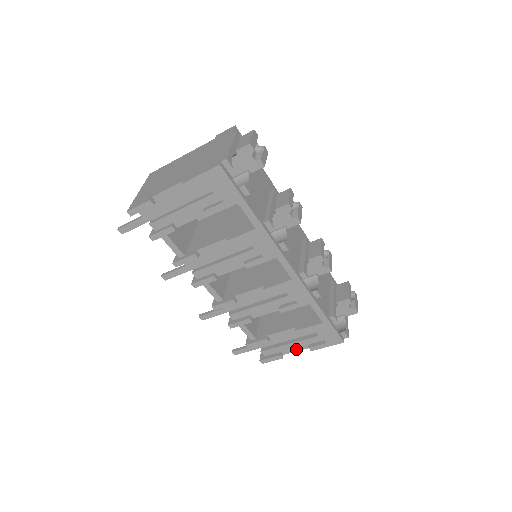
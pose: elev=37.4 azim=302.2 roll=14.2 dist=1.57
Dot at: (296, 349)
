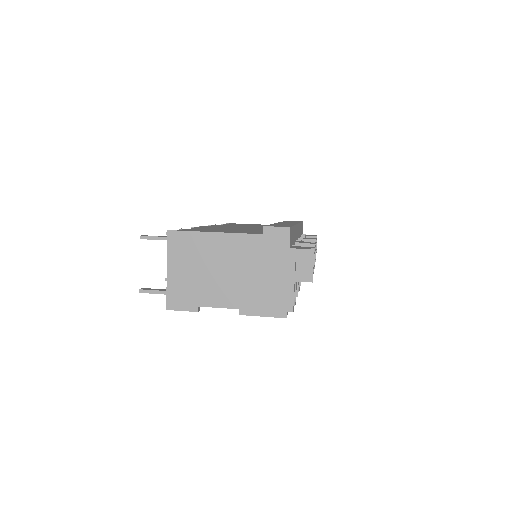
Dot at: occluded
